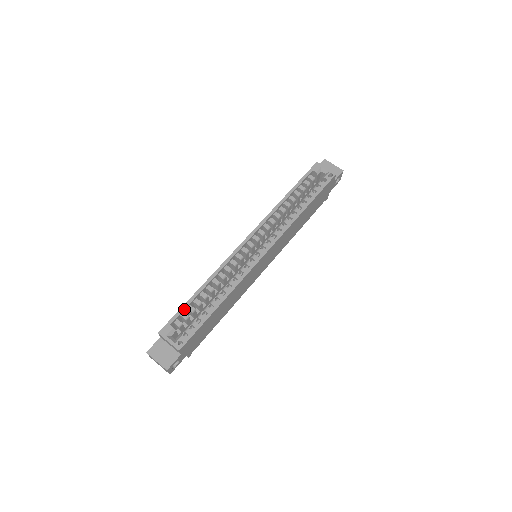
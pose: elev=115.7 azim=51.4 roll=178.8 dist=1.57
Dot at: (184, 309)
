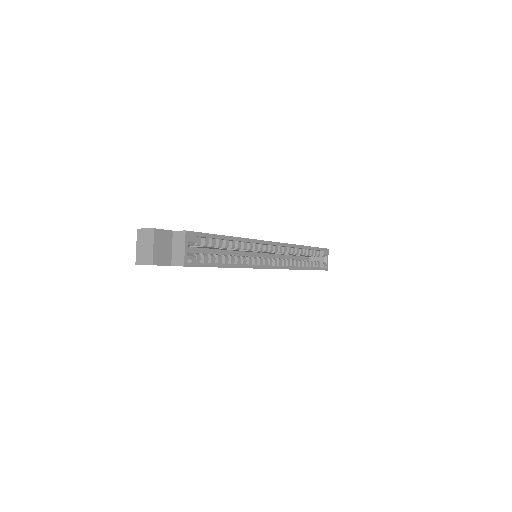
Dot at: (213, 237)
